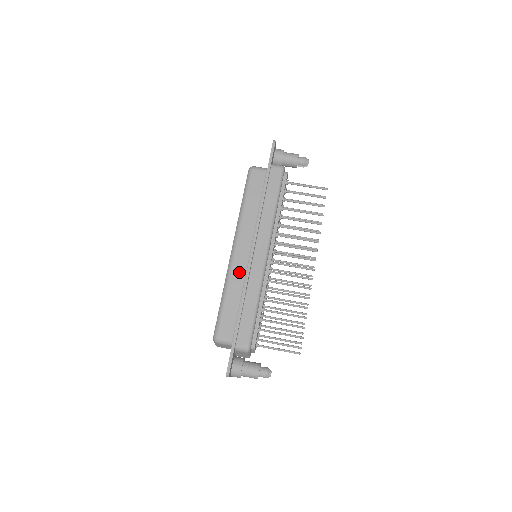
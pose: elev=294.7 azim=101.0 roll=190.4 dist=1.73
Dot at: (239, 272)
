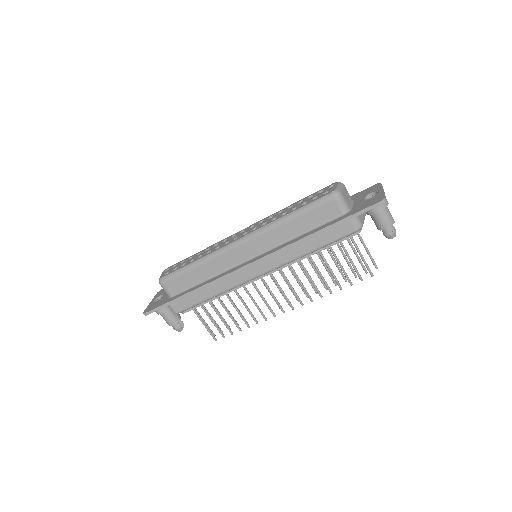
Dot at: (225, 262)
